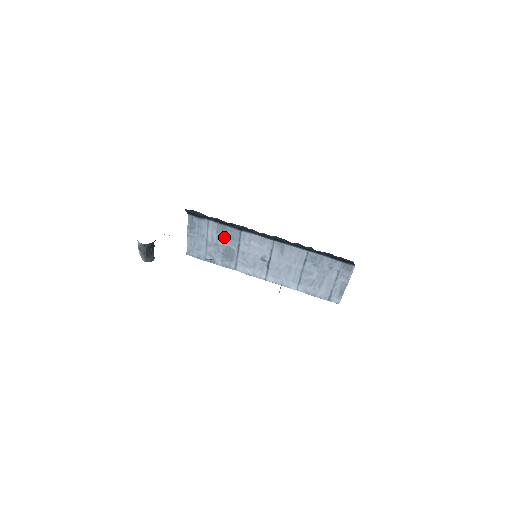
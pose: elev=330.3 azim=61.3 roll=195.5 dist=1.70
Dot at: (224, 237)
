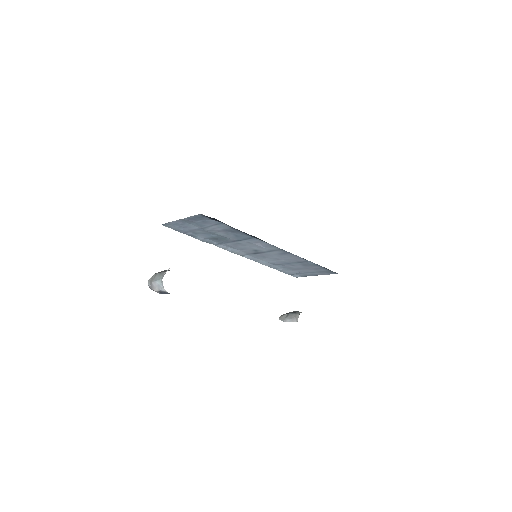
Dot at: (228, 233)
